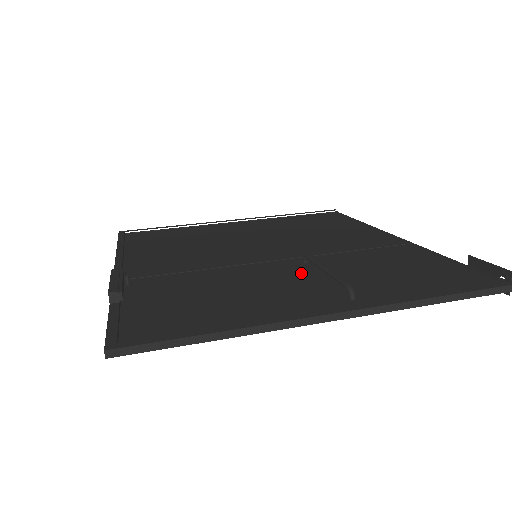
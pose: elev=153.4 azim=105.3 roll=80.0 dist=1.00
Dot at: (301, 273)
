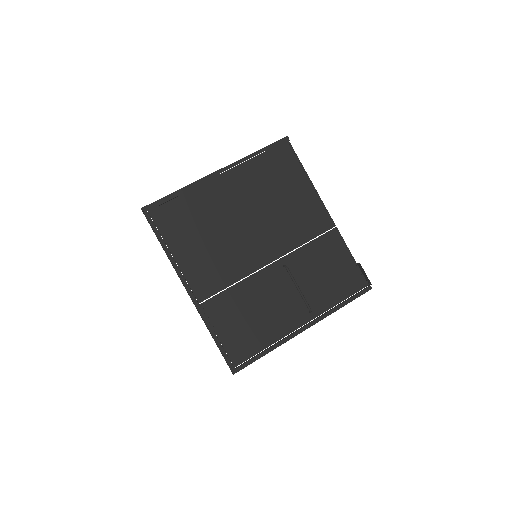
Dot at: (285, 284)
